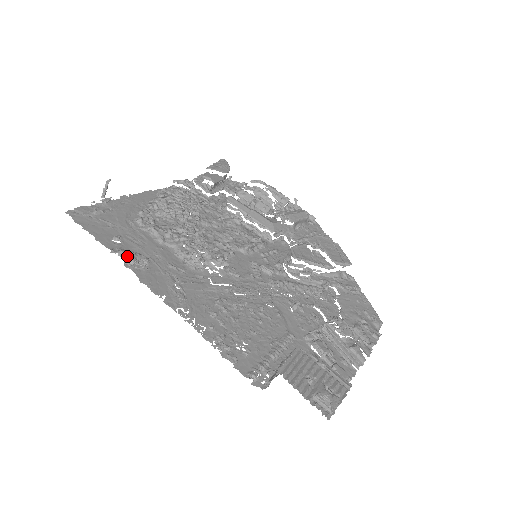
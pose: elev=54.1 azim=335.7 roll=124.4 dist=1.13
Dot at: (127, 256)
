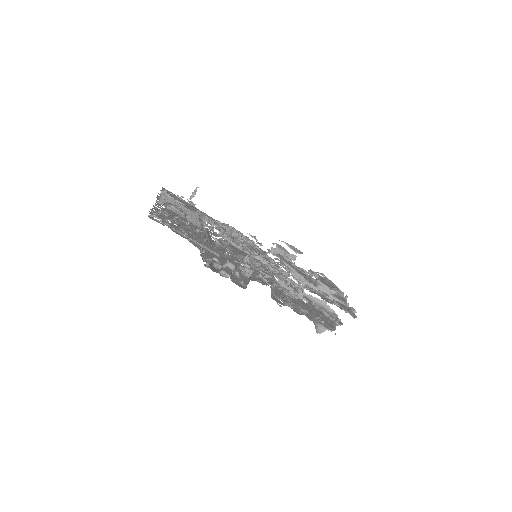
Dot at: occluded
